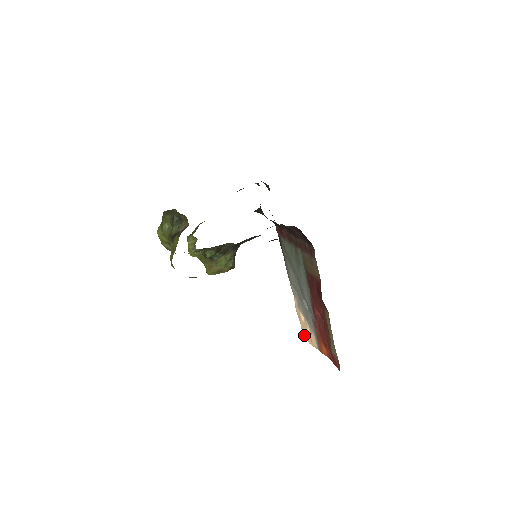
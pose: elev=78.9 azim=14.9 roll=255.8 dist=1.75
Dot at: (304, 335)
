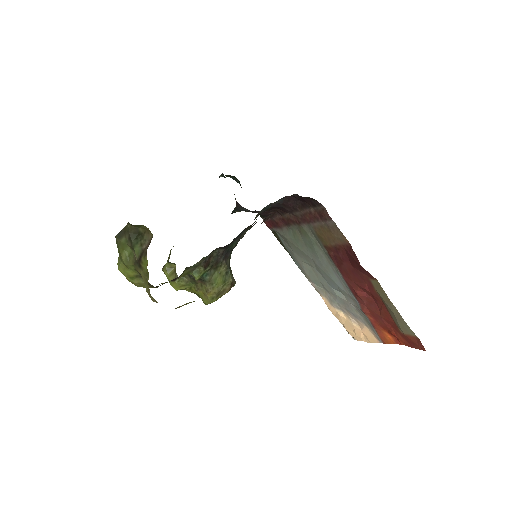
Dot at: (353, 335)
